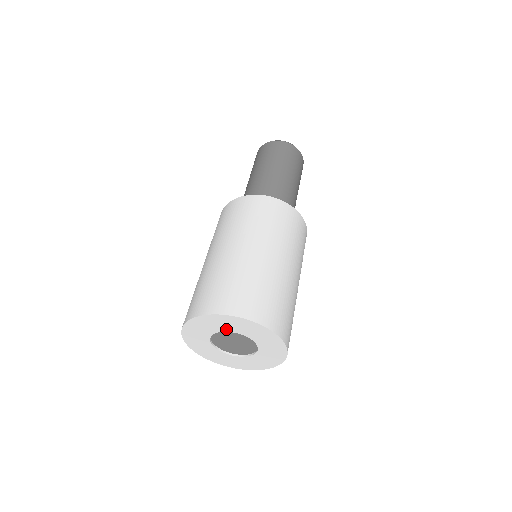
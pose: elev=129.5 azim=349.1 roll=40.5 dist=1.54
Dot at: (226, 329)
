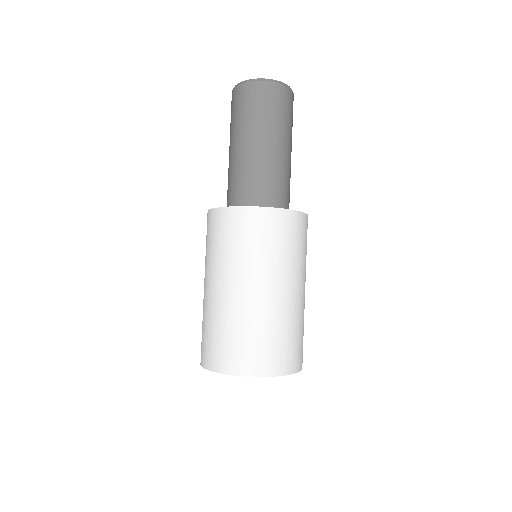
Dot at: occluded
